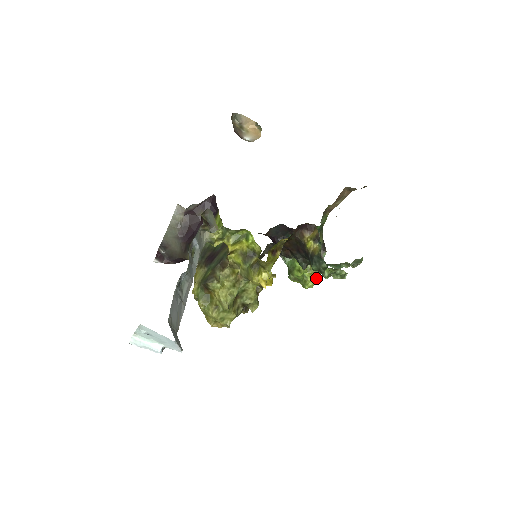
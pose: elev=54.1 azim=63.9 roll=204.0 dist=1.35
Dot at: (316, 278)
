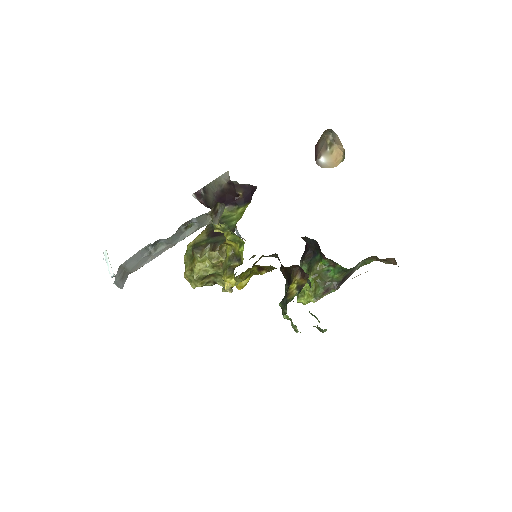
Dot at: occluded
